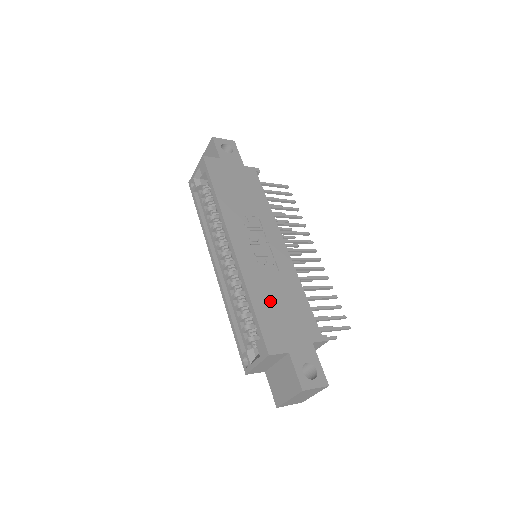
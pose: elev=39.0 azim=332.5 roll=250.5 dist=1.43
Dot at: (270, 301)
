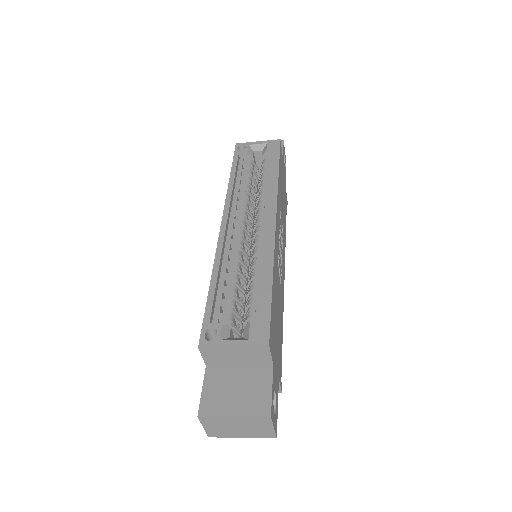
Dot at: (276, 300)
